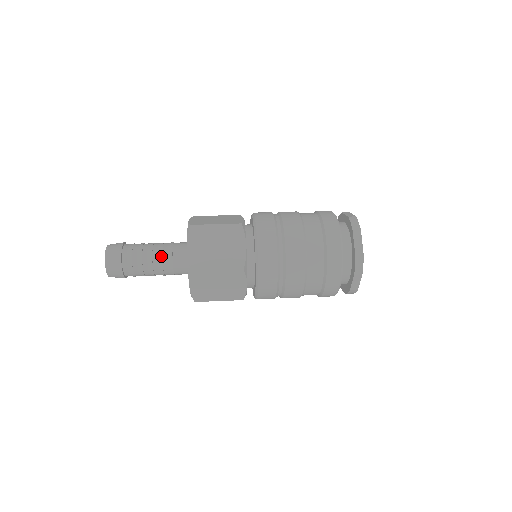
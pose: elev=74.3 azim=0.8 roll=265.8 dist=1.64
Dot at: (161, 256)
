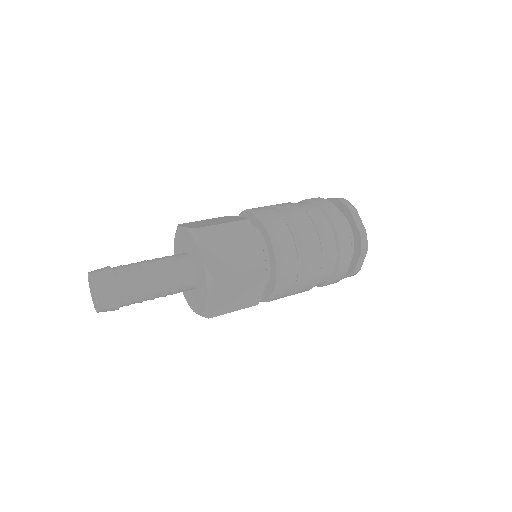
Dot at: (163, 272)
